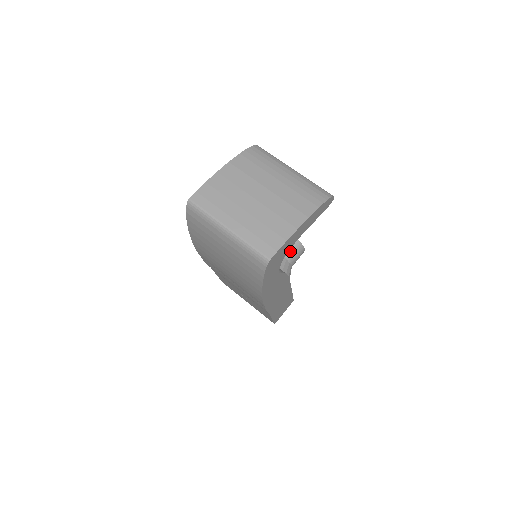
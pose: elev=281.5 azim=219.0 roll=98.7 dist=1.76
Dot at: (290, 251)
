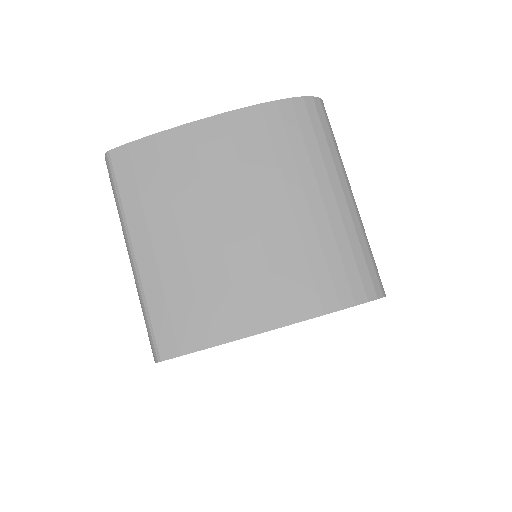
Dot at: occluded
